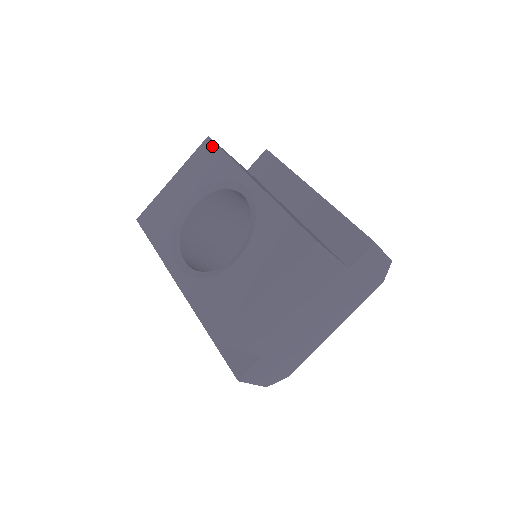
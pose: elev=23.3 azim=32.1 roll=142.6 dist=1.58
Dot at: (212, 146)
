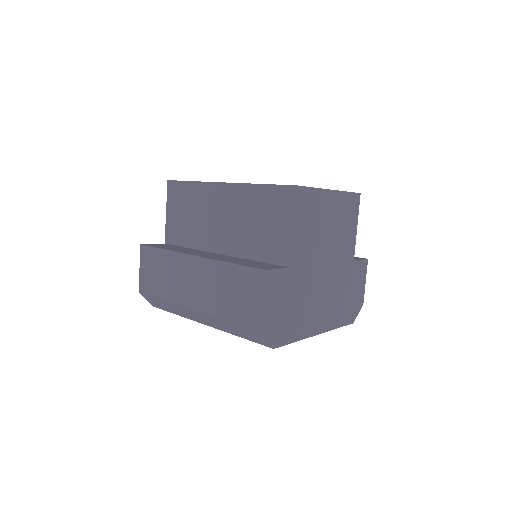
Dot at: occluded
